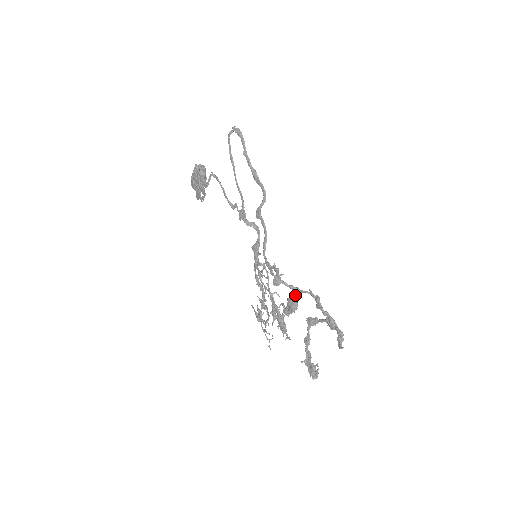
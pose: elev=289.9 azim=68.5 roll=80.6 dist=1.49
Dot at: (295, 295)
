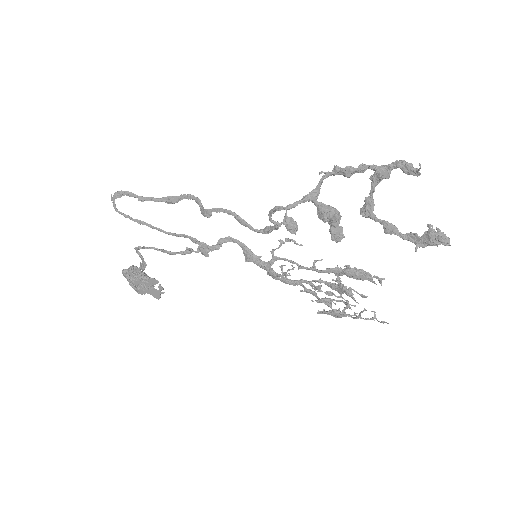
Dot at: (318, 202)
